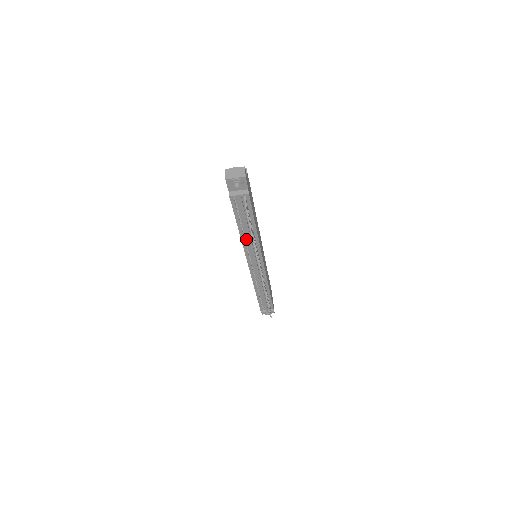
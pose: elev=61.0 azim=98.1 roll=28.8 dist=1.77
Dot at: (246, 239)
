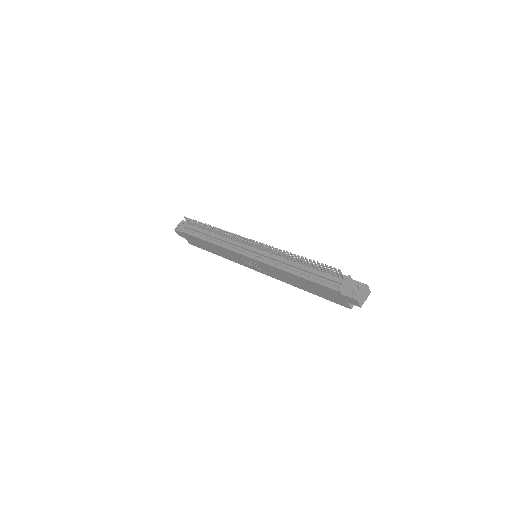
Dot at: (220, 242)
